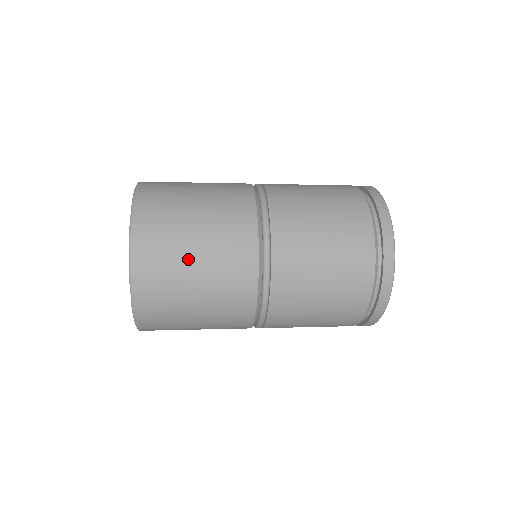
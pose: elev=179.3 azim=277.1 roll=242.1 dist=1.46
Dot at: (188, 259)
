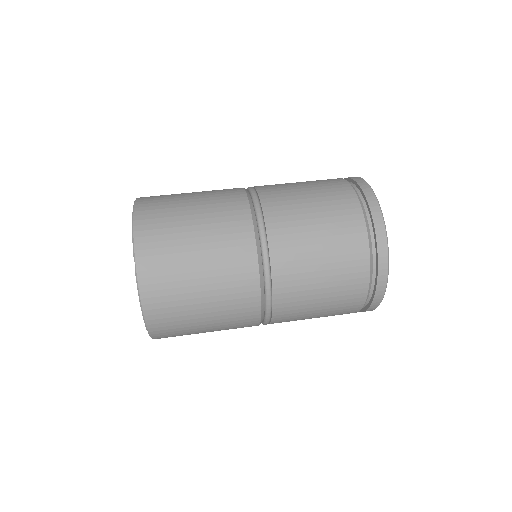
Dot at: occluded
